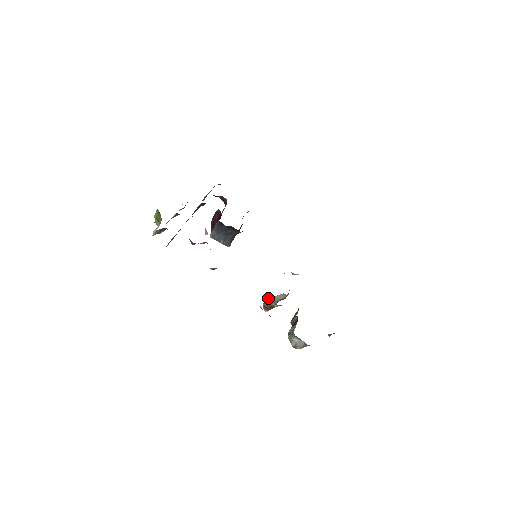
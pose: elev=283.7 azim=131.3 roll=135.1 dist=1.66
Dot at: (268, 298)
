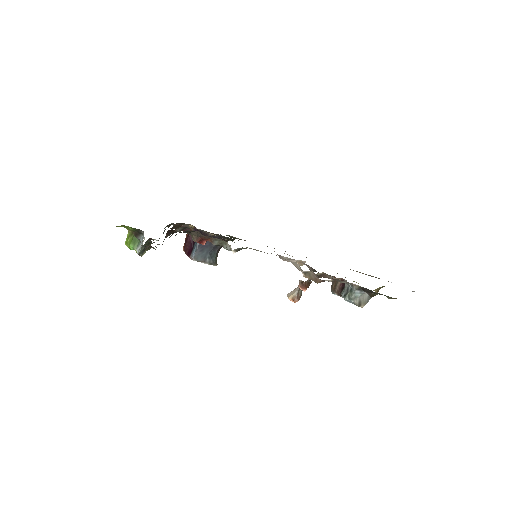
Dot at: (288, 294)
